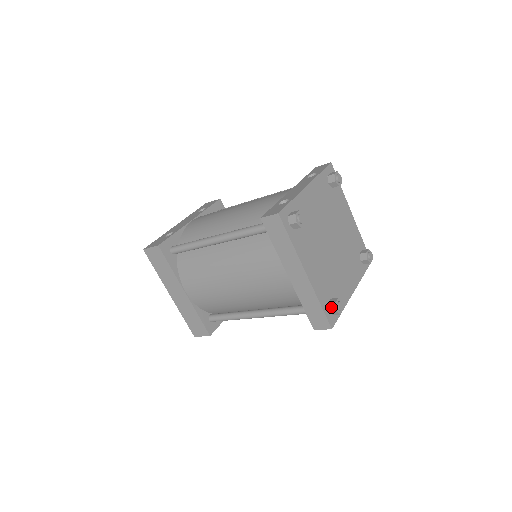
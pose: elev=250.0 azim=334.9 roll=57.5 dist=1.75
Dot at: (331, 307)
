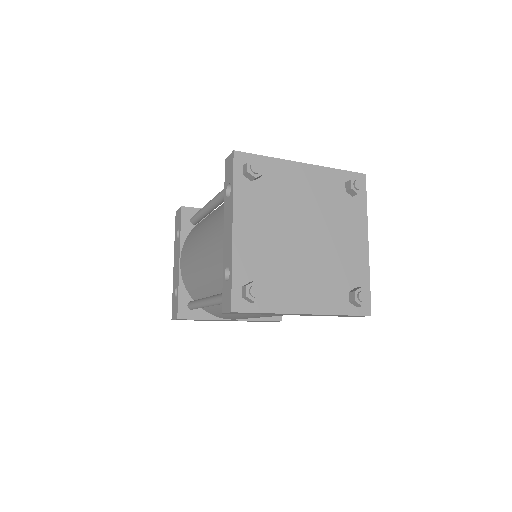
Dot at: (354, 304)
